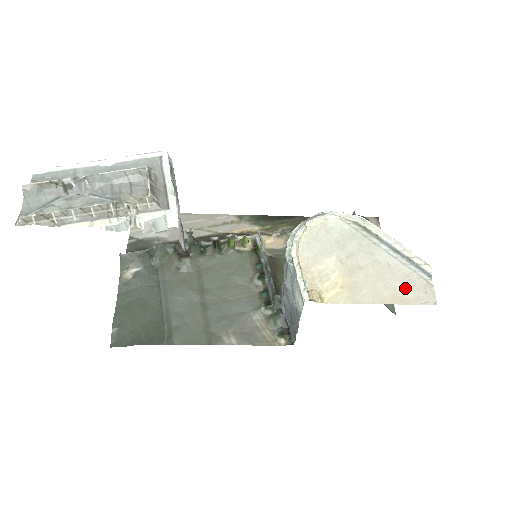
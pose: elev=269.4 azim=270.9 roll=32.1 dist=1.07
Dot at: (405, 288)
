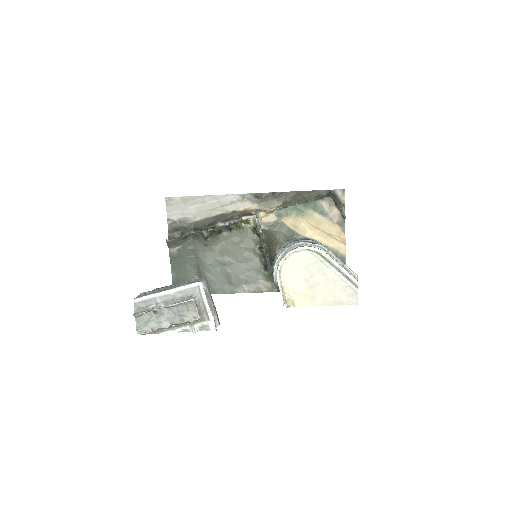
Dot at: (342, 296)
